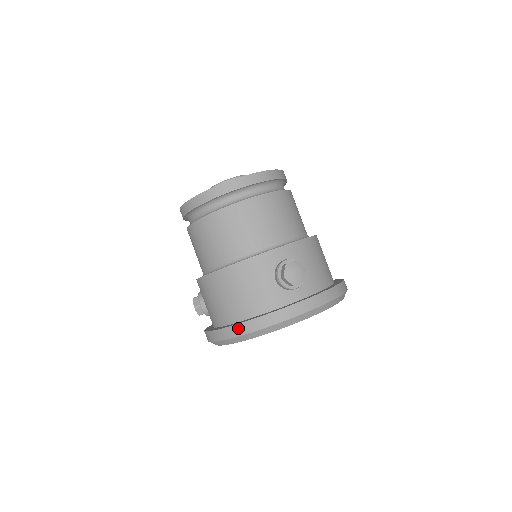
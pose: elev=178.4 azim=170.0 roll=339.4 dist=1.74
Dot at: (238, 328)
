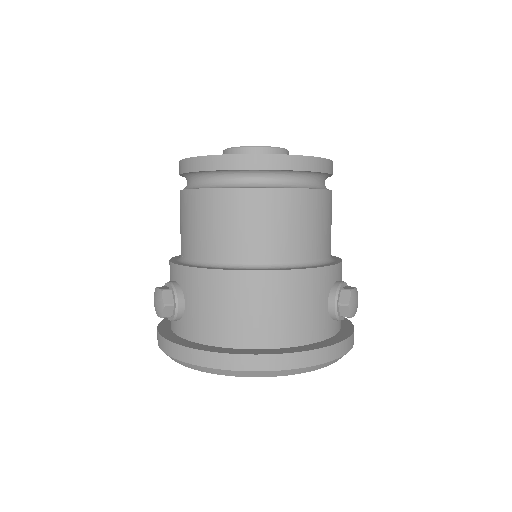
Dot at: (280, 359)
